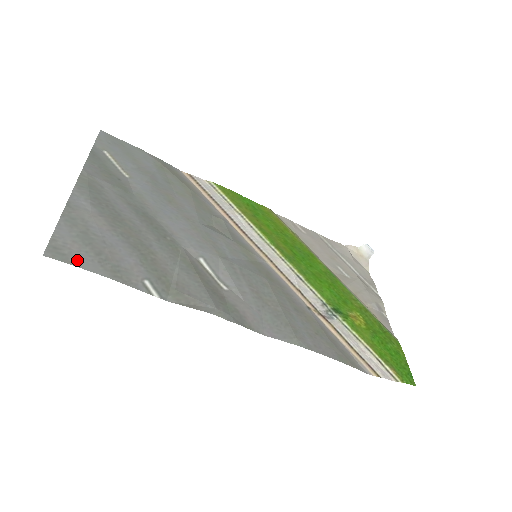
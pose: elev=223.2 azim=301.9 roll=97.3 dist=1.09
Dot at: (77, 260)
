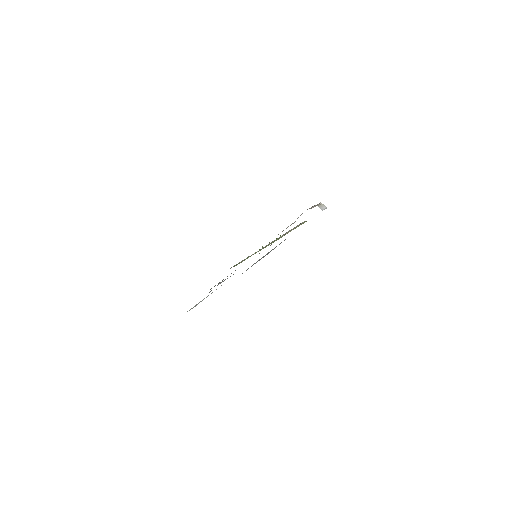
Dot at: occluded
